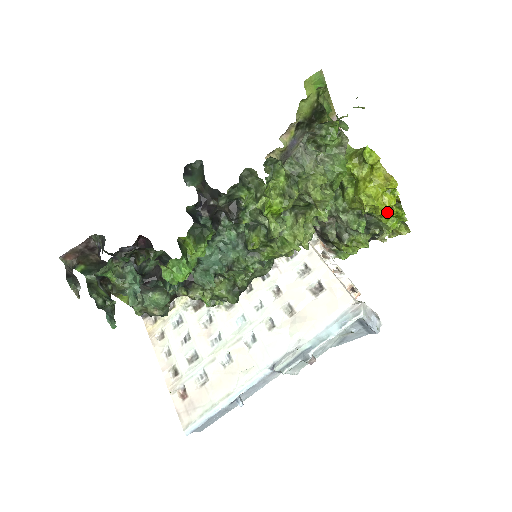
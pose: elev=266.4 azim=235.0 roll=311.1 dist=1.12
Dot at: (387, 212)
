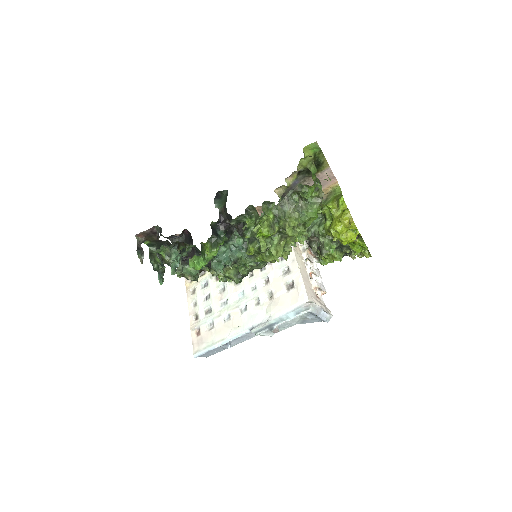
Dot at: (353, 242)
